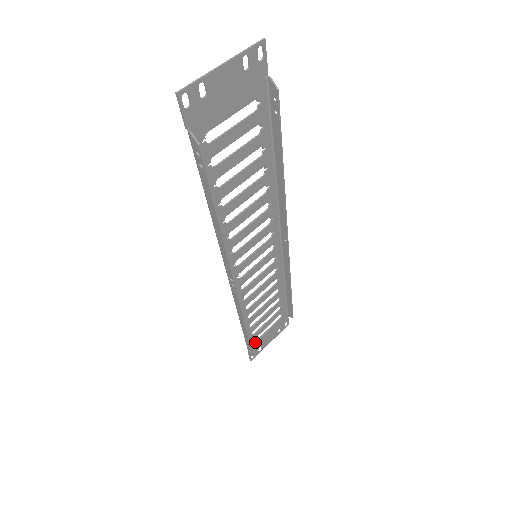
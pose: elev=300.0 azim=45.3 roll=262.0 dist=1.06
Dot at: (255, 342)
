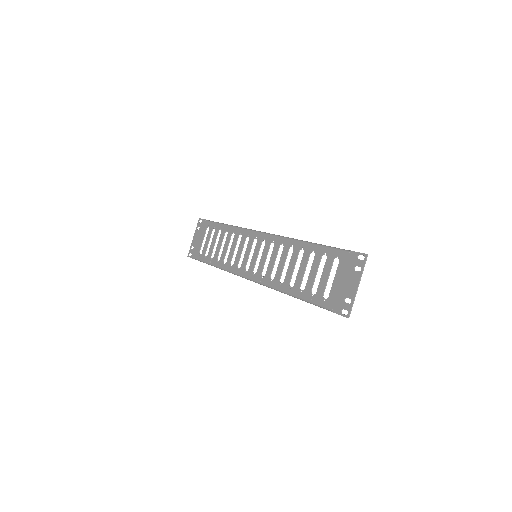
Dot at: (199, 253)
